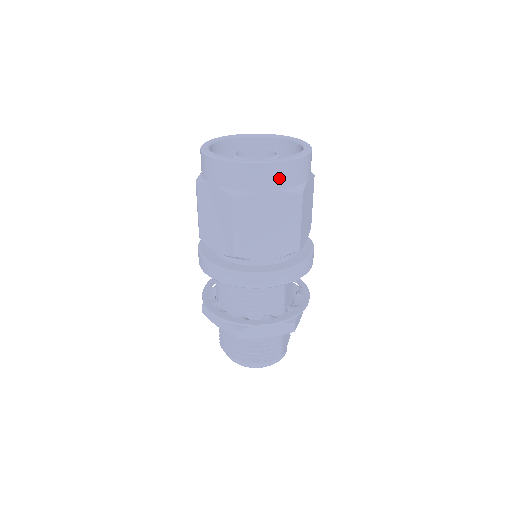
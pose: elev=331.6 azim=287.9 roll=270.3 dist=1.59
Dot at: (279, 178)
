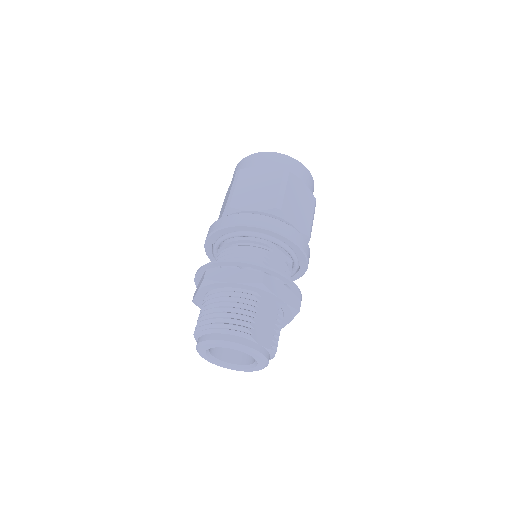
Dot at: (272, 161)
